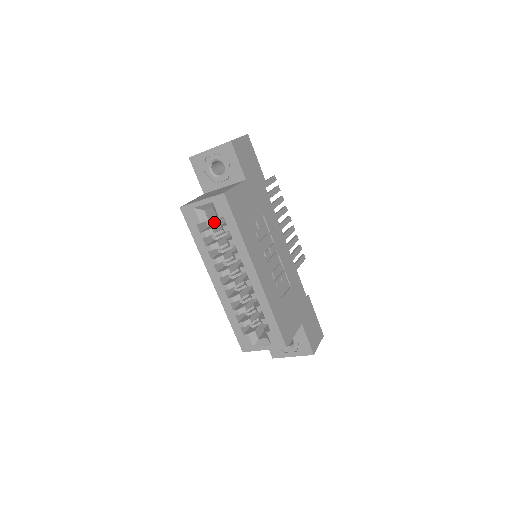
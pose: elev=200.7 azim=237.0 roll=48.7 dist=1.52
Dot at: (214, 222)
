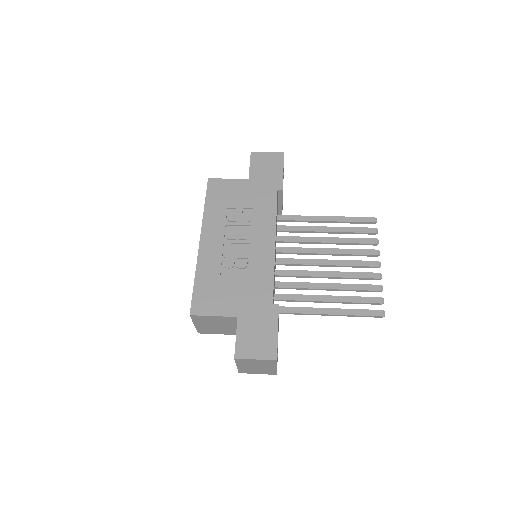
Dot at: occluded
